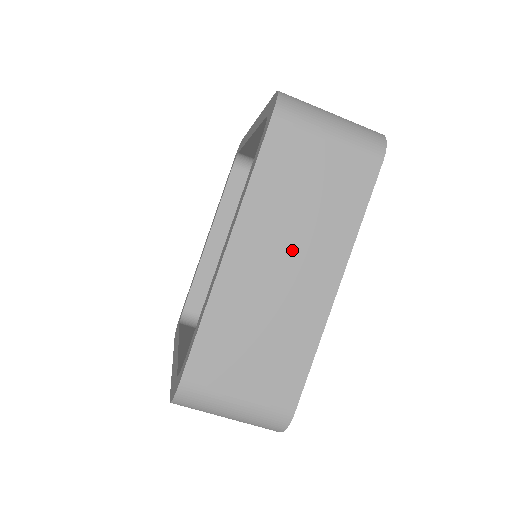
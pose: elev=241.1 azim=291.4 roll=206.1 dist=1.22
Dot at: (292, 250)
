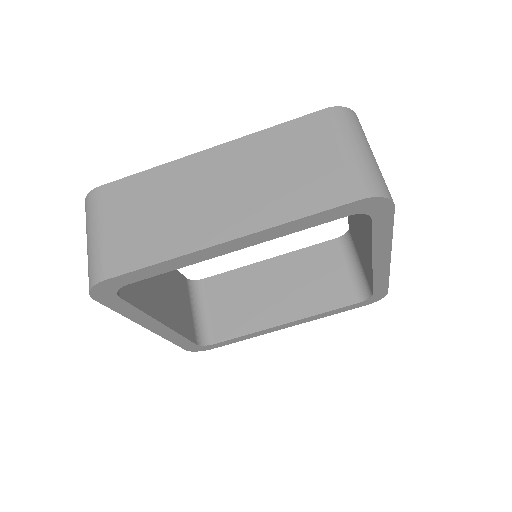
Dot at: occluded
